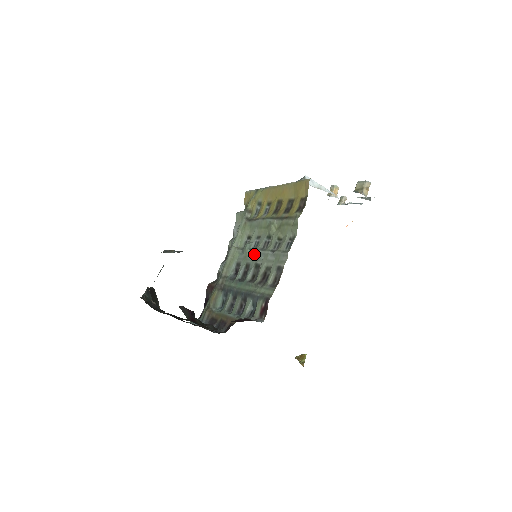
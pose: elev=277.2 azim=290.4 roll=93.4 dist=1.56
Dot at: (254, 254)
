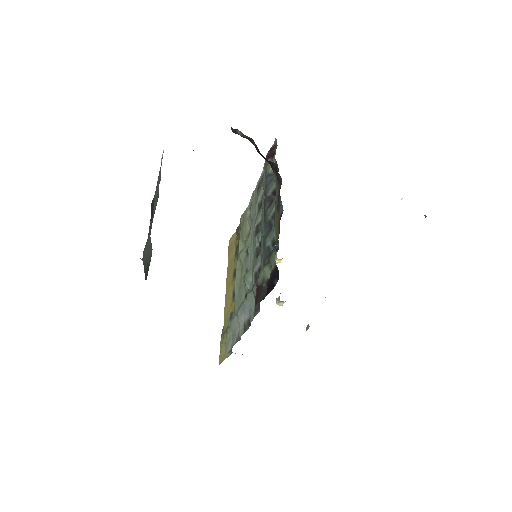
Dot at: (251, 253)
